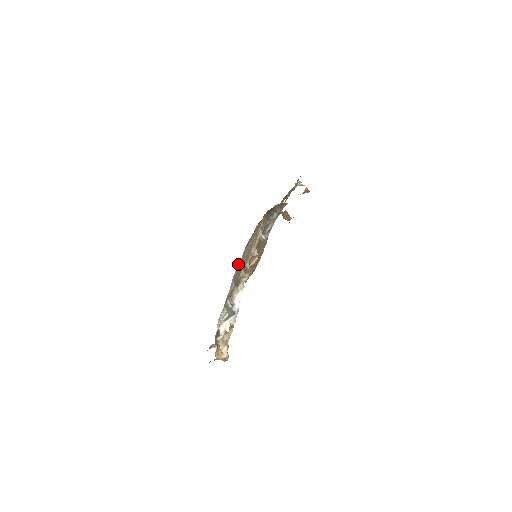
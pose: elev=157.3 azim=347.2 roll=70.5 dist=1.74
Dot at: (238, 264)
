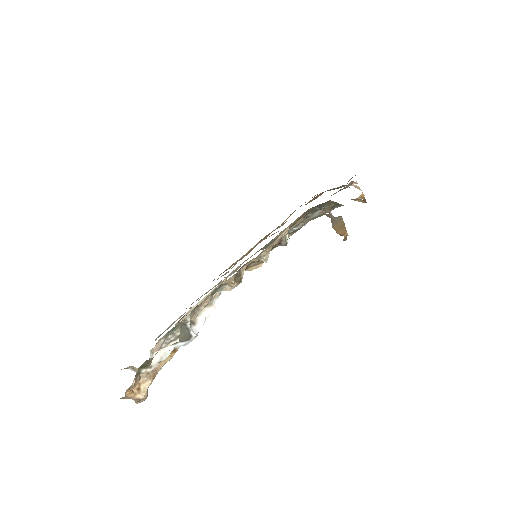
Dot at: occluded
